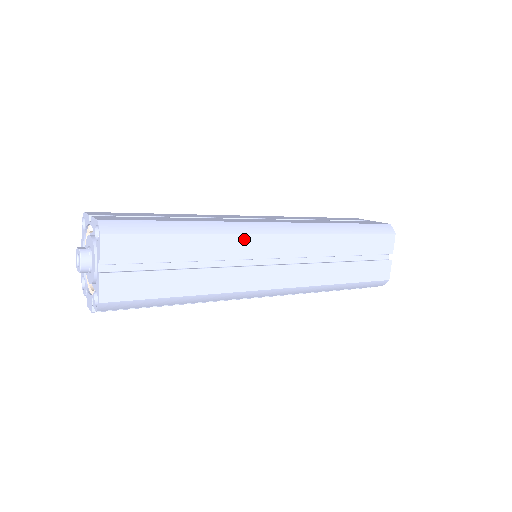
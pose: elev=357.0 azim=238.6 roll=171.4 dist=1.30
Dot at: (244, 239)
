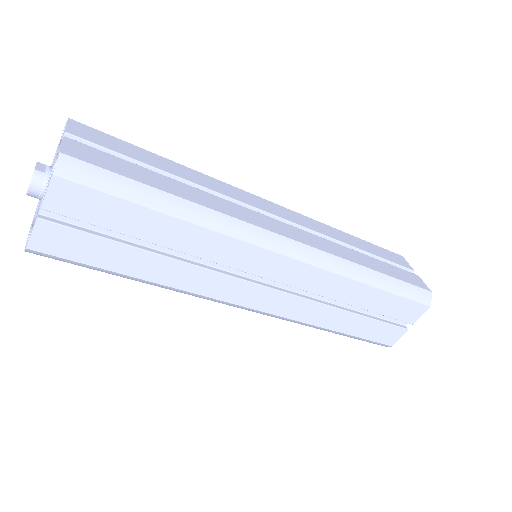
Dot at: (241, 247)
